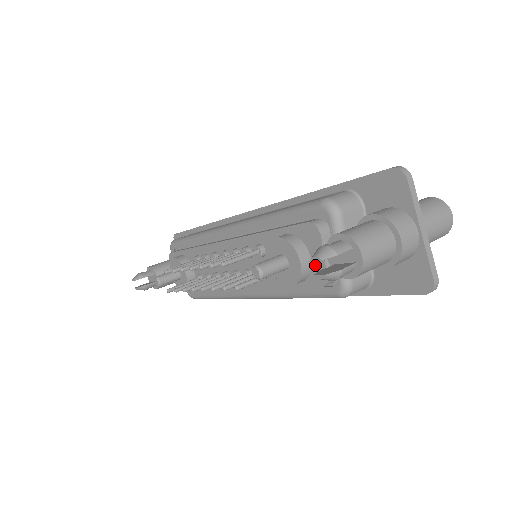
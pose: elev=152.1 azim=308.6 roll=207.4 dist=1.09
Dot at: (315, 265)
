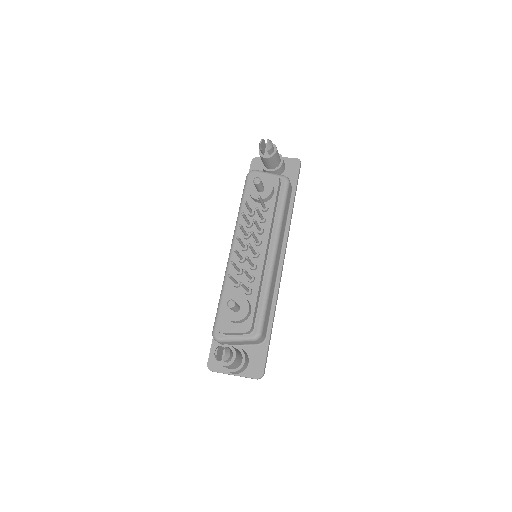
Dot at: occluded
